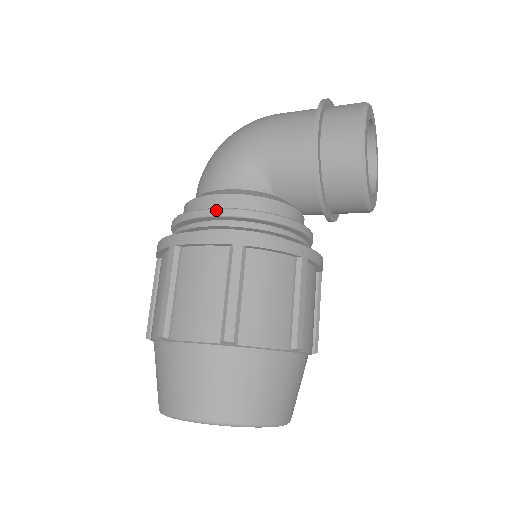
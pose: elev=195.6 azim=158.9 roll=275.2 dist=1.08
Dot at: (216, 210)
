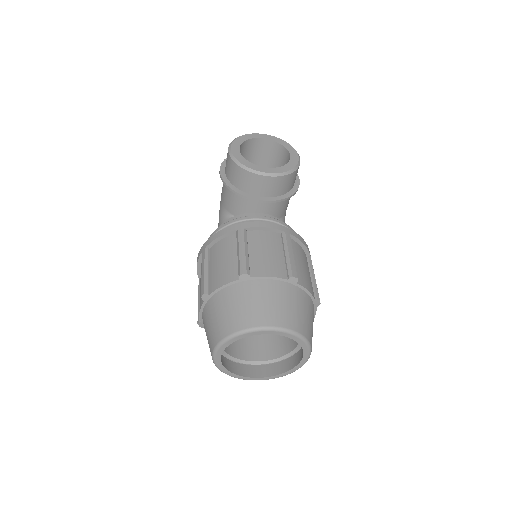
Dot at: occluded
